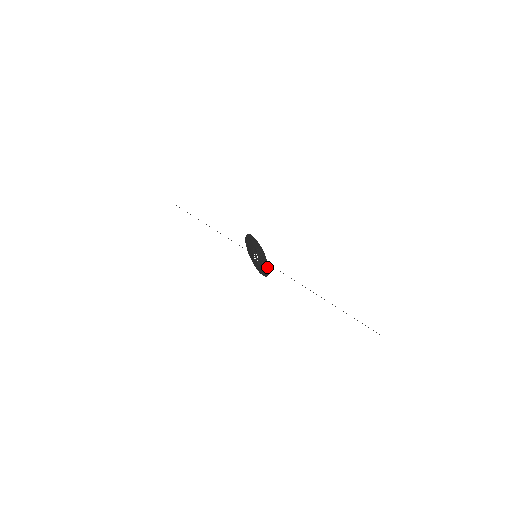
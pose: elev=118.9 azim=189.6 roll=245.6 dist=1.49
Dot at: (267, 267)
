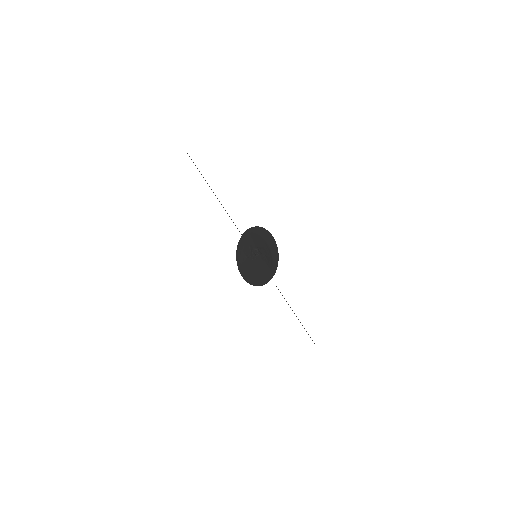
Dot at: (243, 252)
